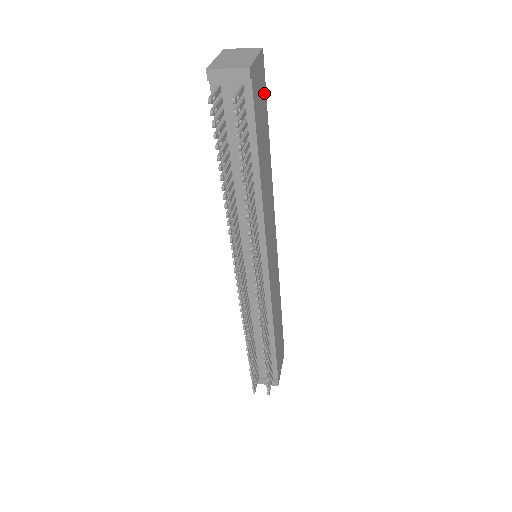
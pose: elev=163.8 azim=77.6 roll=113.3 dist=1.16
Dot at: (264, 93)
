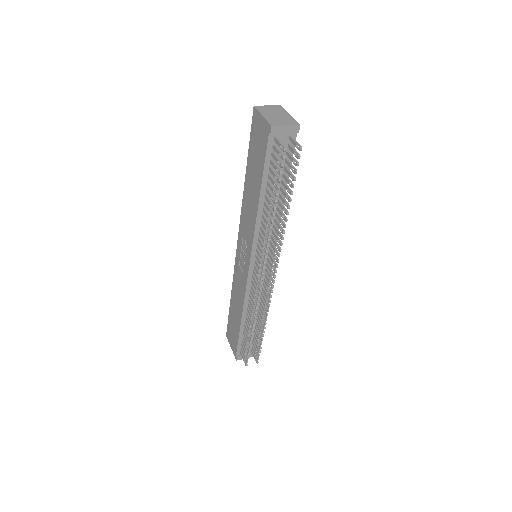
Dot at: occluded
